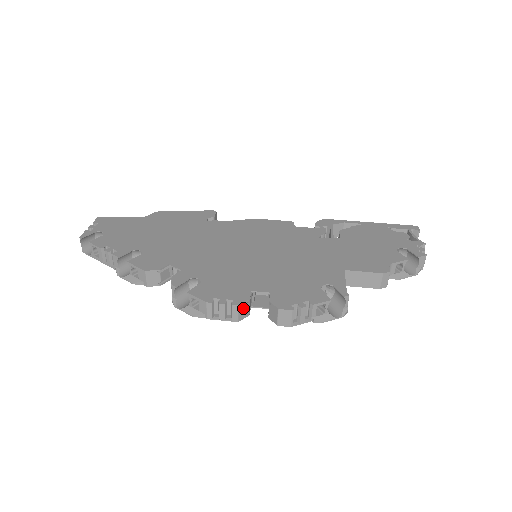
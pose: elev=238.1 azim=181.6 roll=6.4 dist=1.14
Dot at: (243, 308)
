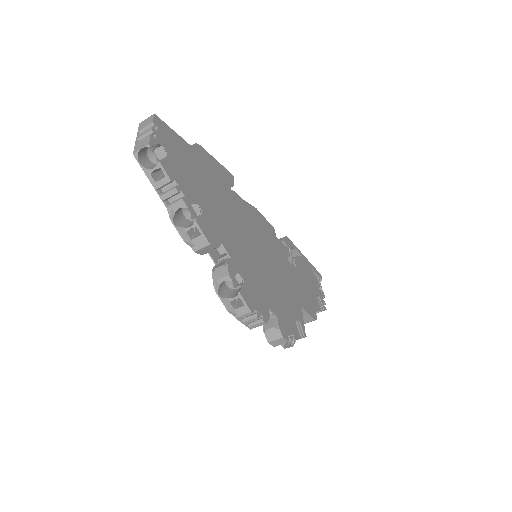
Dot at: occluded
